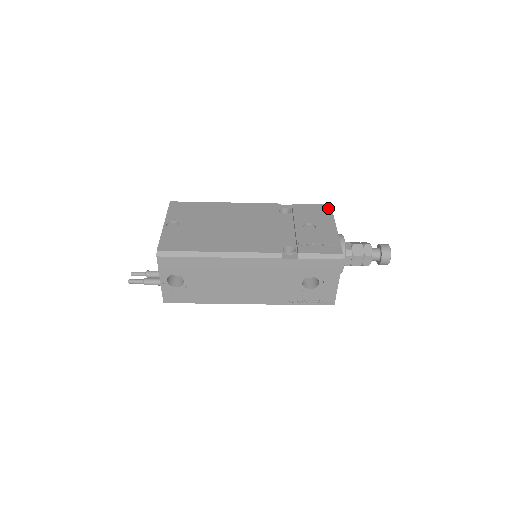
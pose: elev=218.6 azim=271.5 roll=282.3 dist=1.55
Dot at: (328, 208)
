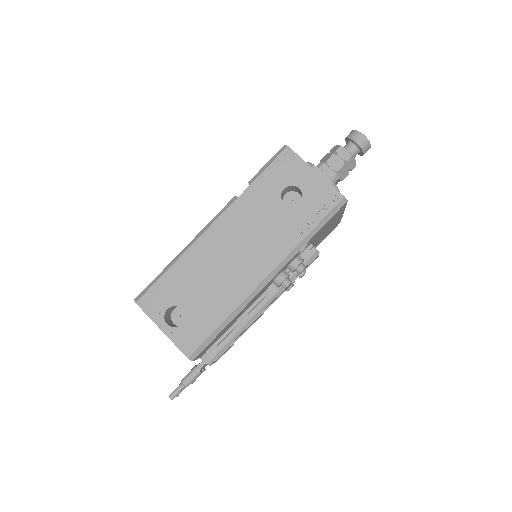
Dot at: occluded
